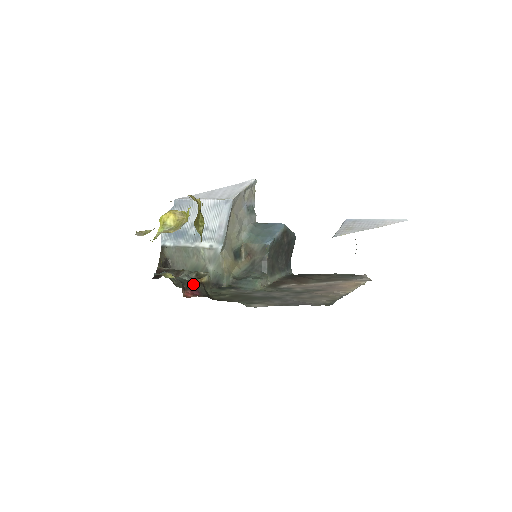
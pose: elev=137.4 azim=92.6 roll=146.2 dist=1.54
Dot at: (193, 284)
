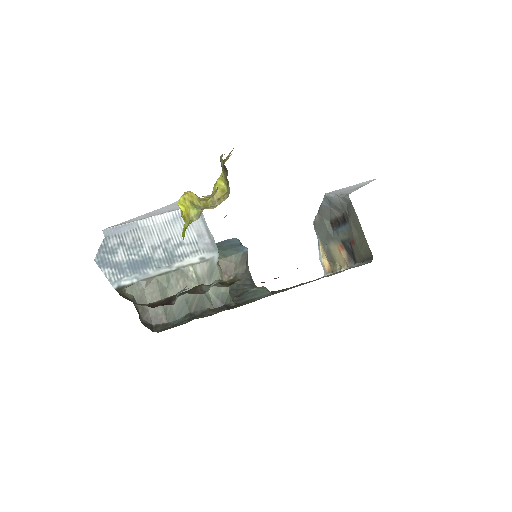
Dot at: occluded
